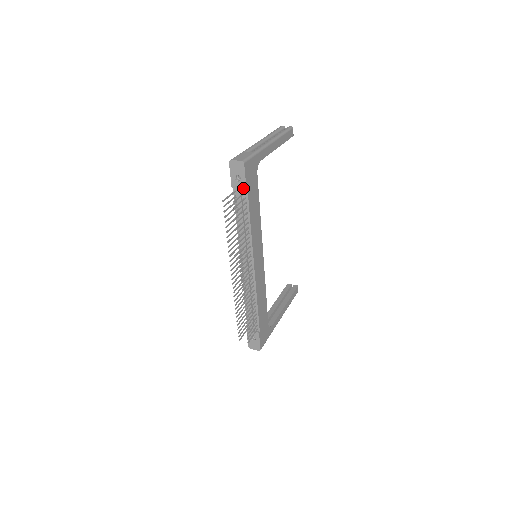
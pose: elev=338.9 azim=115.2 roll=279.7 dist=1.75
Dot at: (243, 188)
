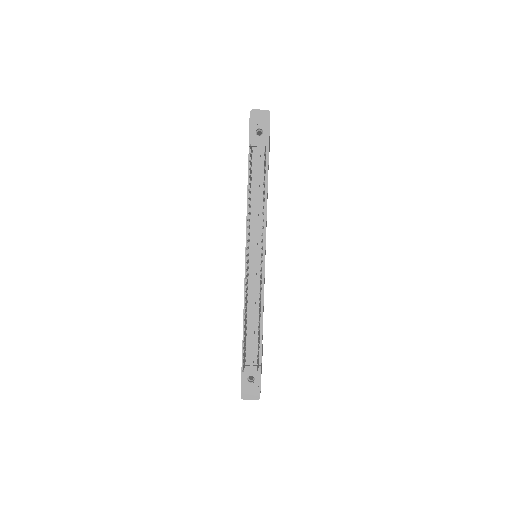
Dot at: occluded
